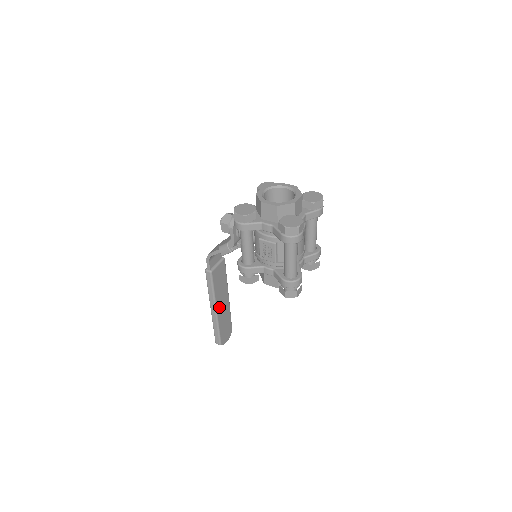
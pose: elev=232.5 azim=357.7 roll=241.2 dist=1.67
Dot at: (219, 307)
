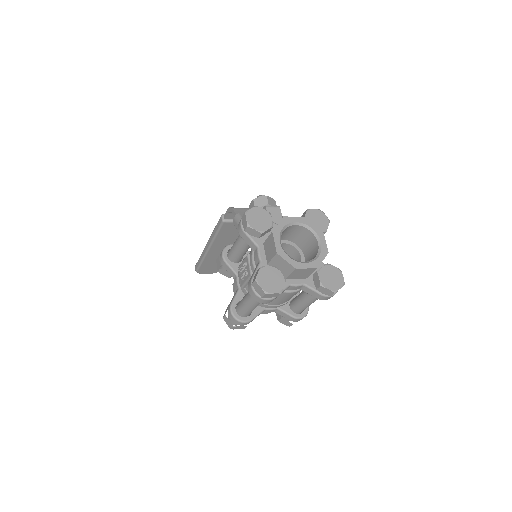
Dot at: (214, 249)
